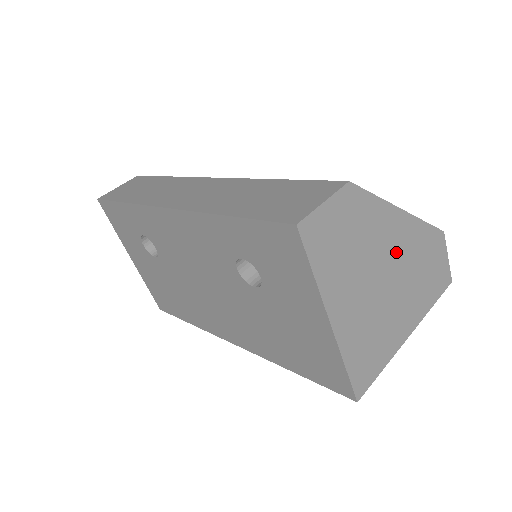
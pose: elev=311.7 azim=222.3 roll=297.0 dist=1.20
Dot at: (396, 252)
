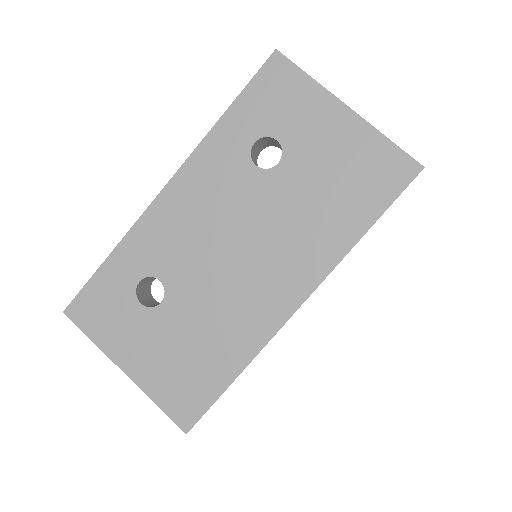
Dot at: occluded
